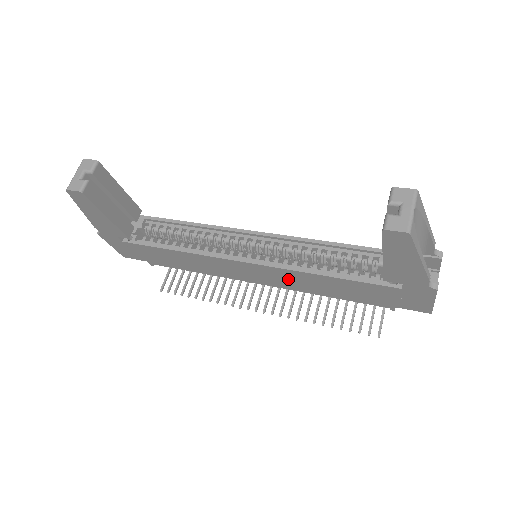
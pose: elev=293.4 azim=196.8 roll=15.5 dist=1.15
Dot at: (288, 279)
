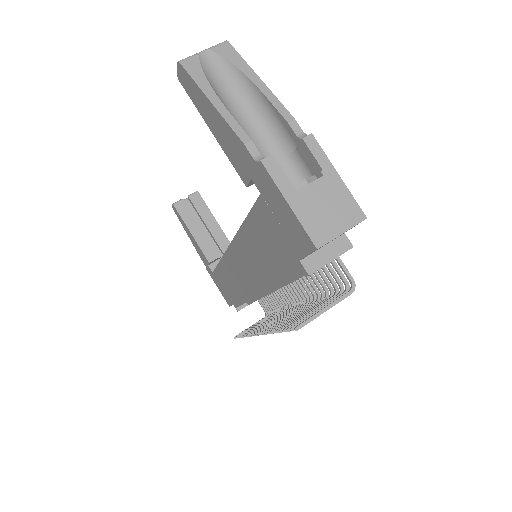
Dot at: (250, 261)
